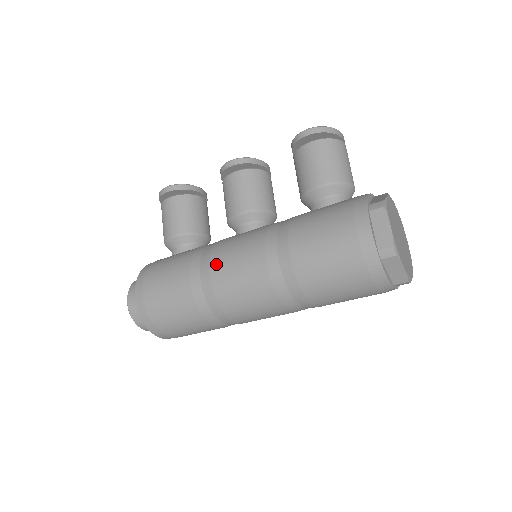
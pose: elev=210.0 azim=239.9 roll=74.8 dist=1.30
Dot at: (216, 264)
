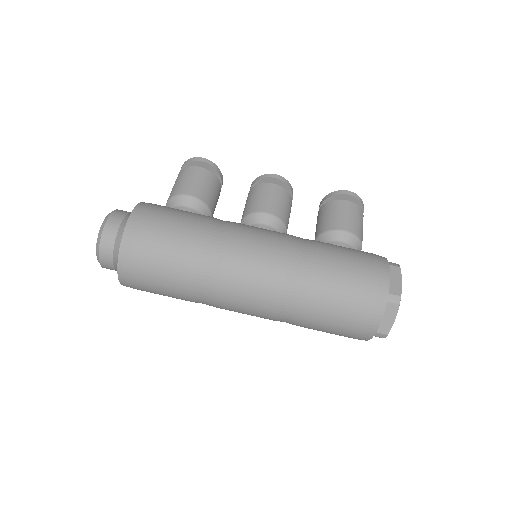
Dot at: (239, 233)
